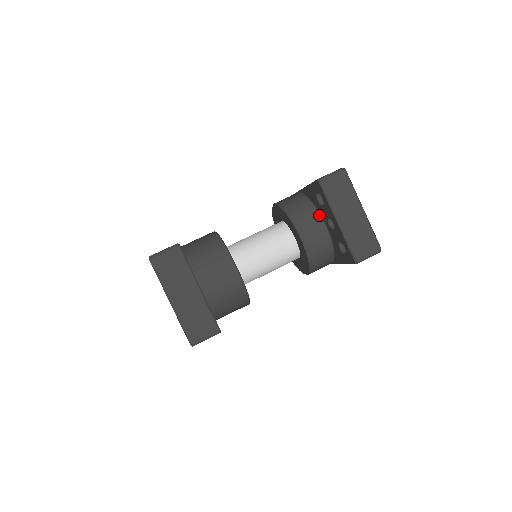
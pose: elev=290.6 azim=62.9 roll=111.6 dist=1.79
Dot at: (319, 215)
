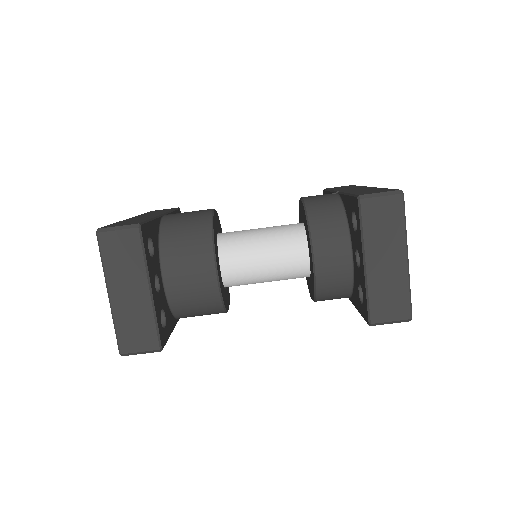
Dot at: (349, 238)
